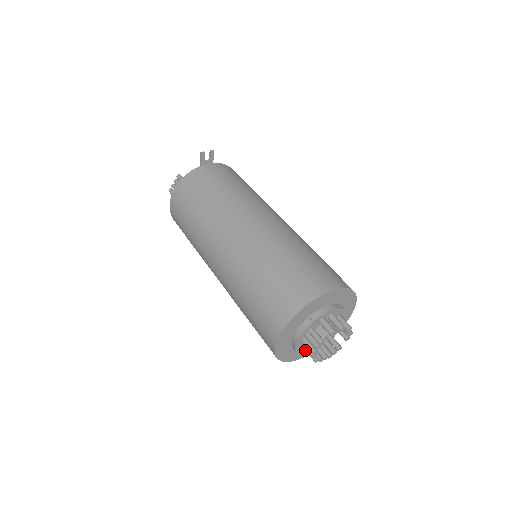
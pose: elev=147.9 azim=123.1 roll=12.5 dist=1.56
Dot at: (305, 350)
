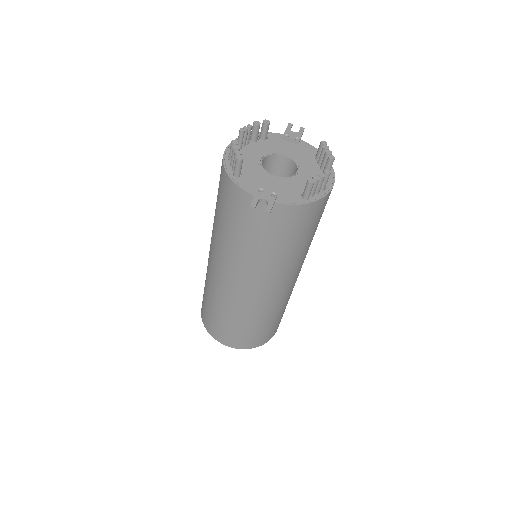
Dot at: occluded
